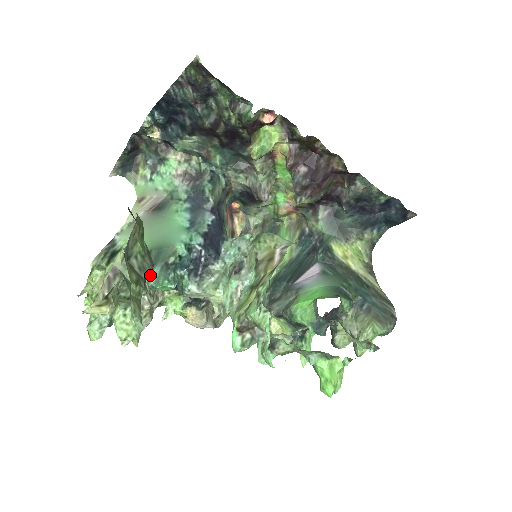
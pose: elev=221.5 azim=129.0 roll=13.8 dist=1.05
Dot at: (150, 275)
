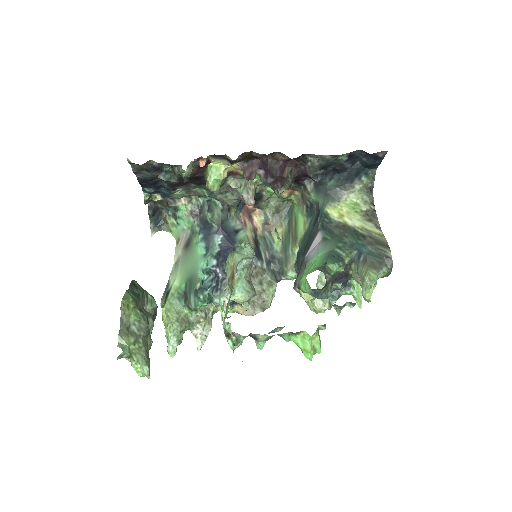
Dot at: (190, 301)
